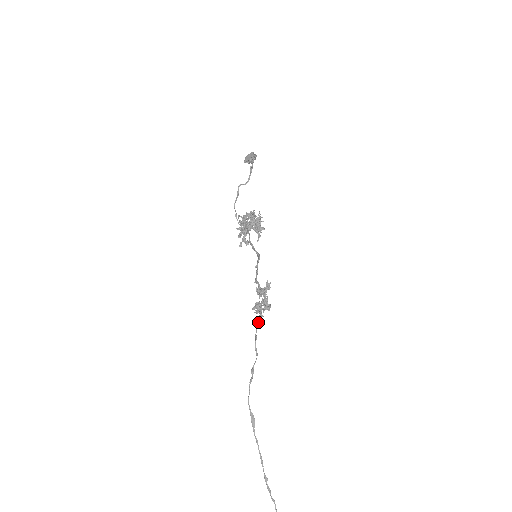
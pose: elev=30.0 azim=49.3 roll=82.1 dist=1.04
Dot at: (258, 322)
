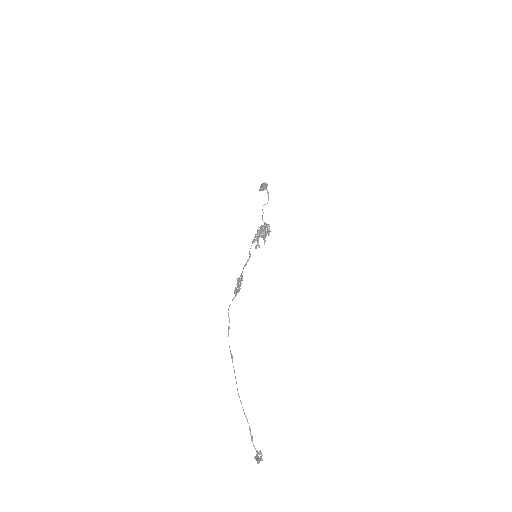
Dot at: (232, 299)
